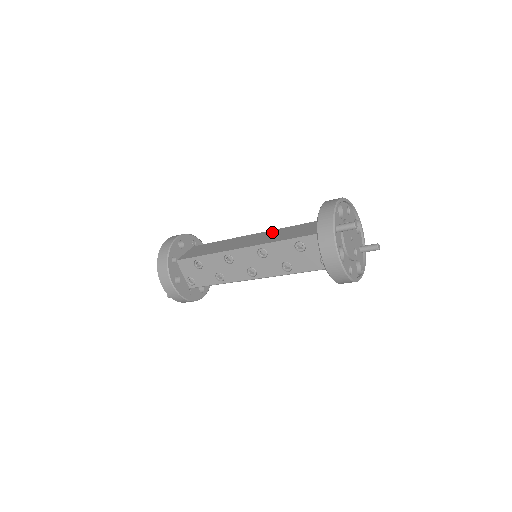
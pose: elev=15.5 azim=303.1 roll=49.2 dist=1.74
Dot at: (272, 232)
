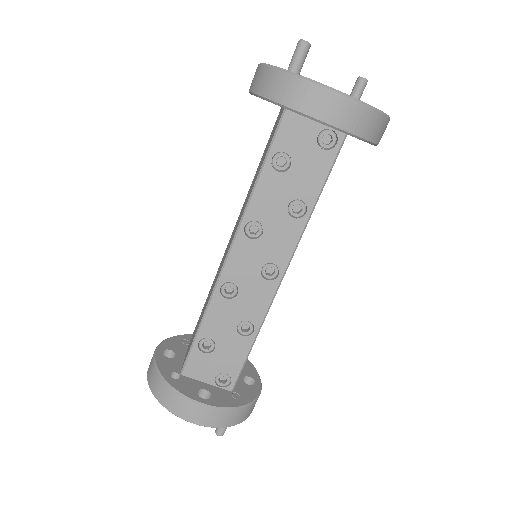
Dot at: occluded
